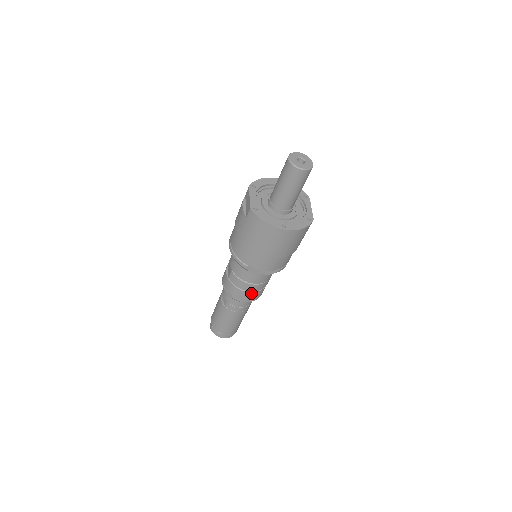
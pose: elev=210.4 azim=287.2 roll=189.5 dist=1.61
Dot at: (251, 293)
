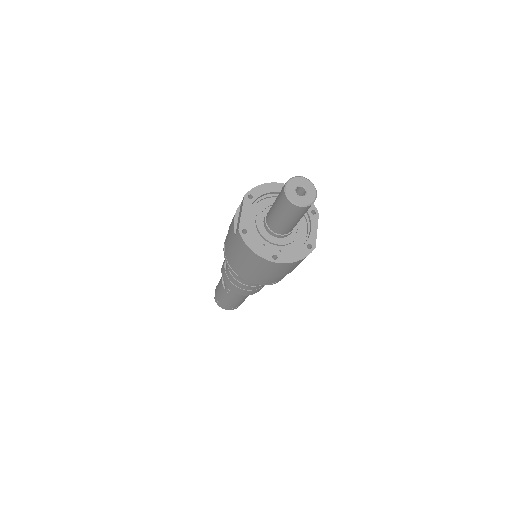
Dot at: (248, 291)
